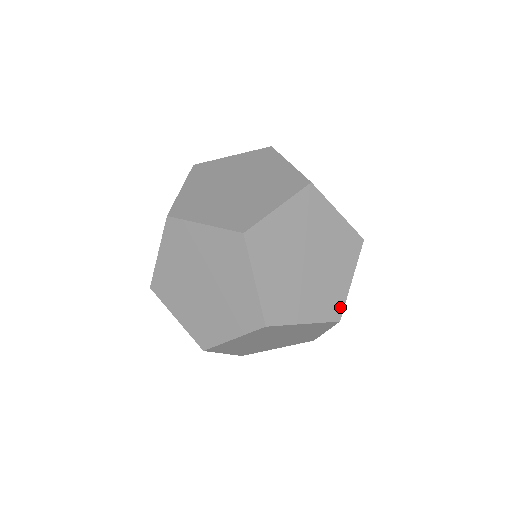
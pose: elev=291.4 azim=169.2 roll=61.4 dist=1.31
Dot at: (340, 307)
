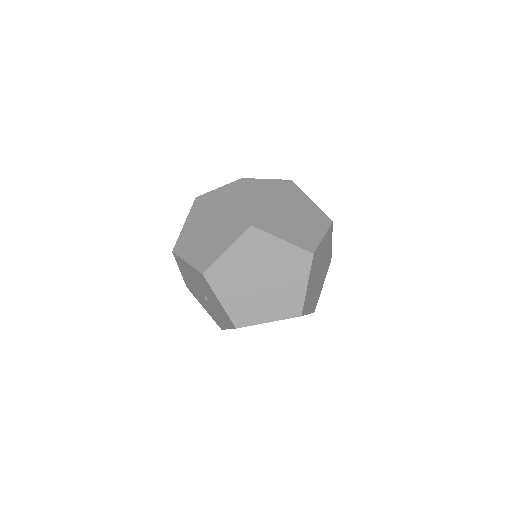
Dot at: (324, 216)
